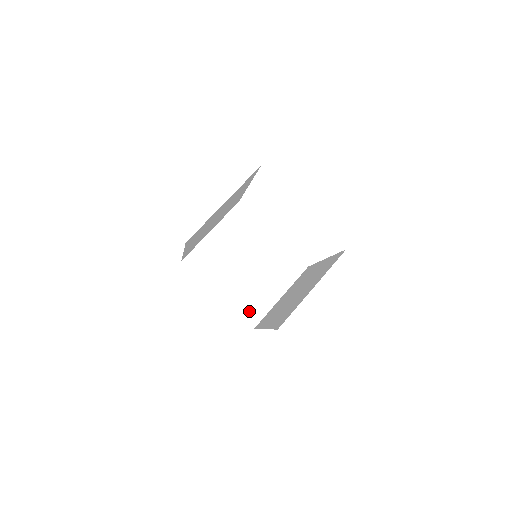
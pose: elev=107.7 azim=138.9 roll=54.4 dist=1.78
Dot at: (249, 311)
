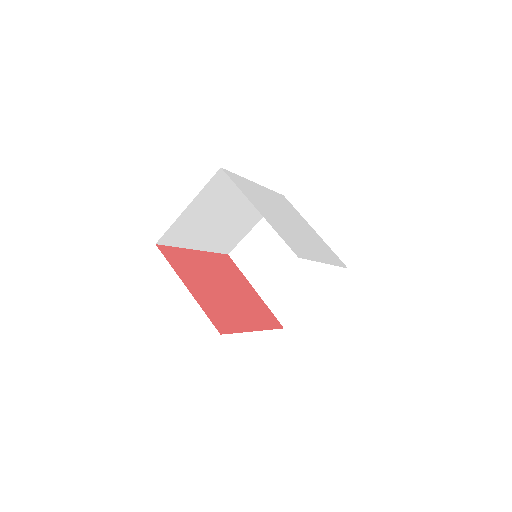
Dot at: (281, 310)
